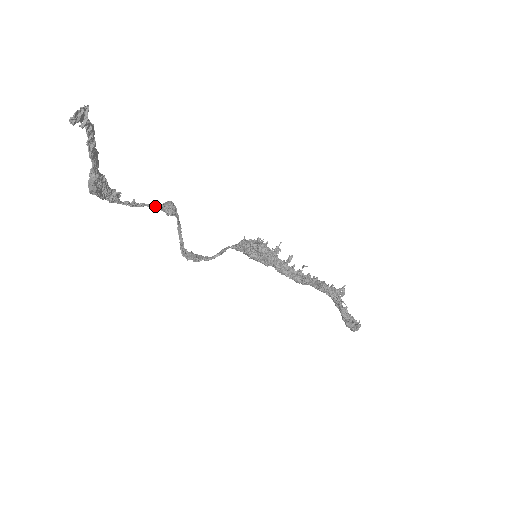
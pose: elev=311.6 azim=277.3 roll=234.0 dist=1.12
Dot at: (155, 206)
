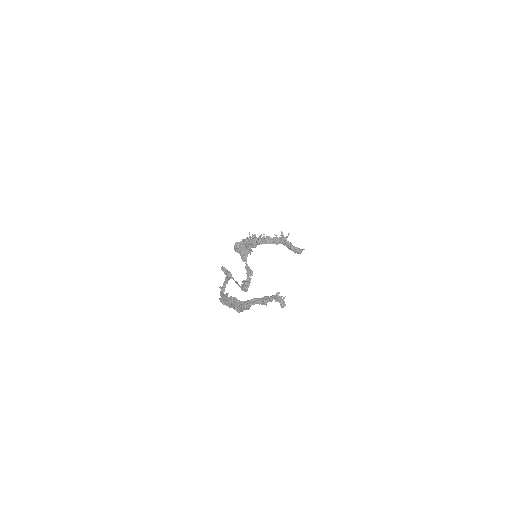
Dot at: (227, 280)
